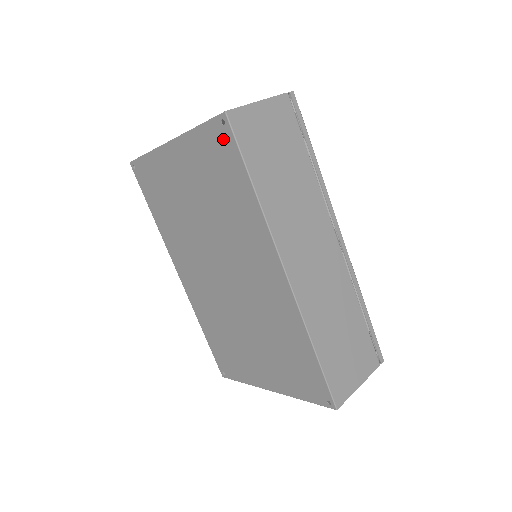
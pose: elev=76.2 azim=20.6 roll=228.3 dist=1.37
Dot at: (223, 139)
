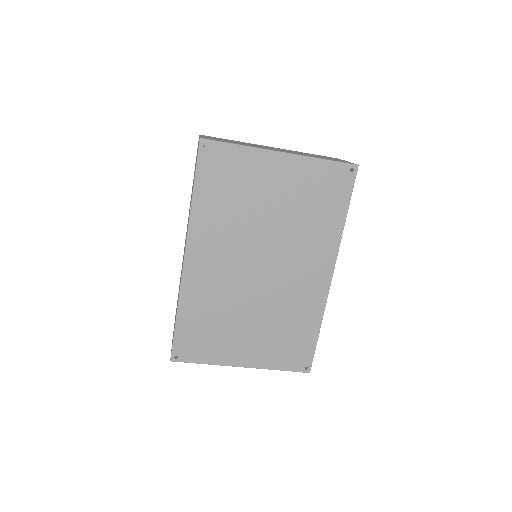
Dot at: (344, 179)
